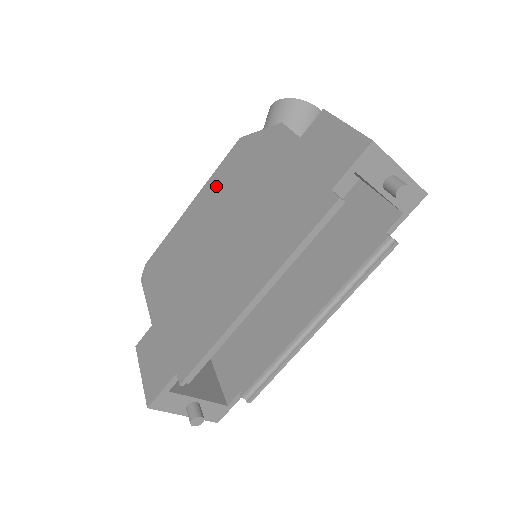
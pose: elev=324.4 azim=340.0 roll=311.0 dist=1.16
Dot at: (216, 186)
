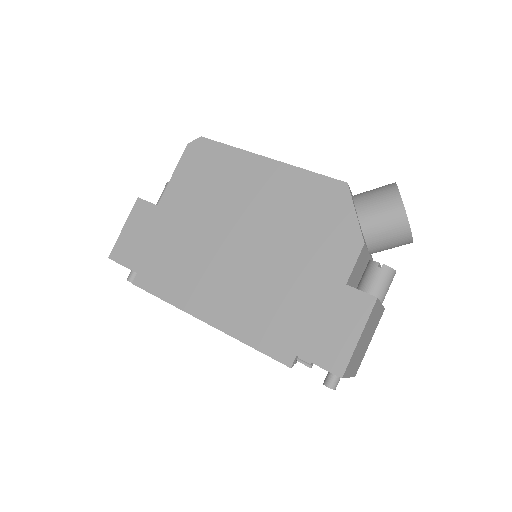
Dot at: (291, 188)
